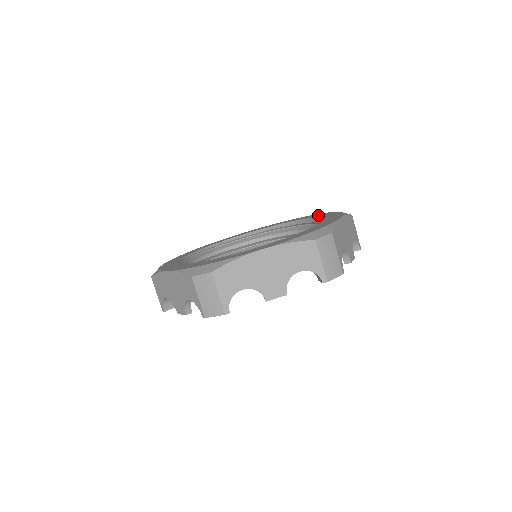
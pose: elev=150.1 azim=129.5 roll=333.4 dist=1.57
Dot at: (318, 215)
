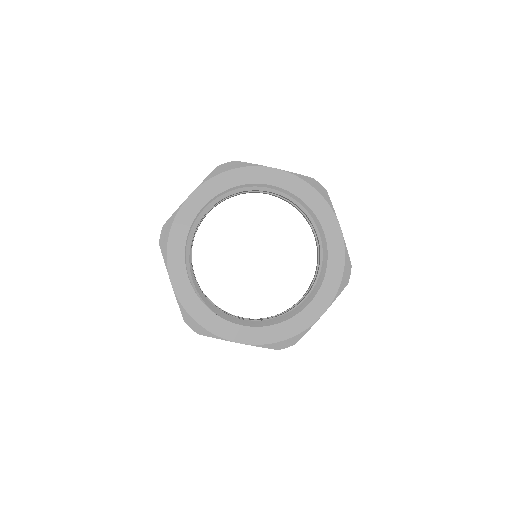
Dot at: (335, 244)
